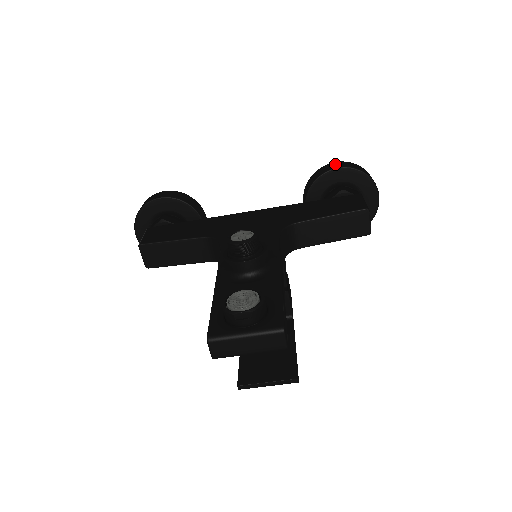
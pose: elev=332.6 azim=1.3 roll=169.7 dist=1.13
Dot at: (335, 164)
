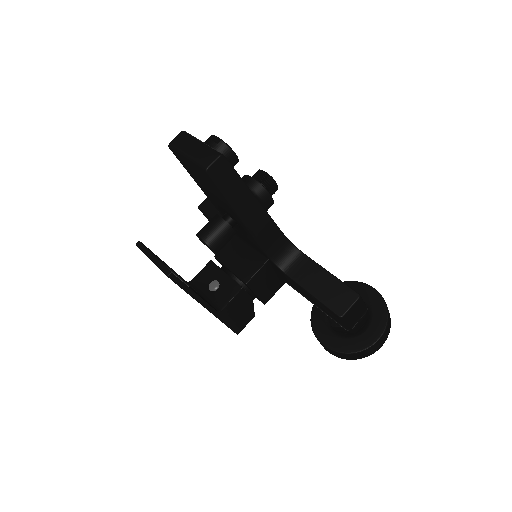
Dot at: occluded
